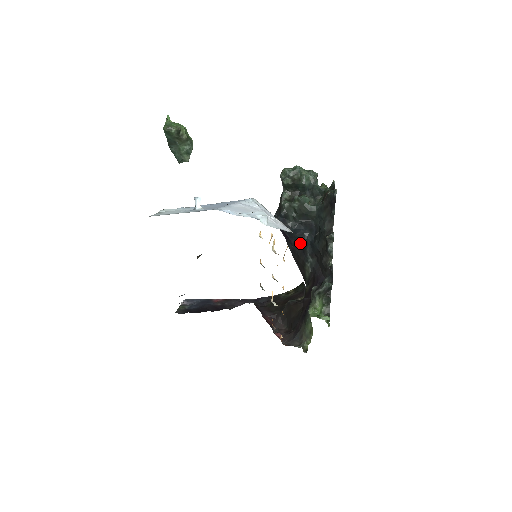
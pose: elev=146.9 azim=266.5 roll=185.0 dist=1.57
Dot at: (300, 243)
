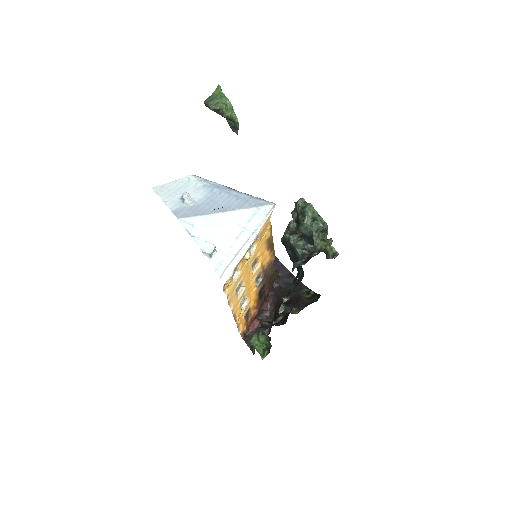
Dot at: occluded
